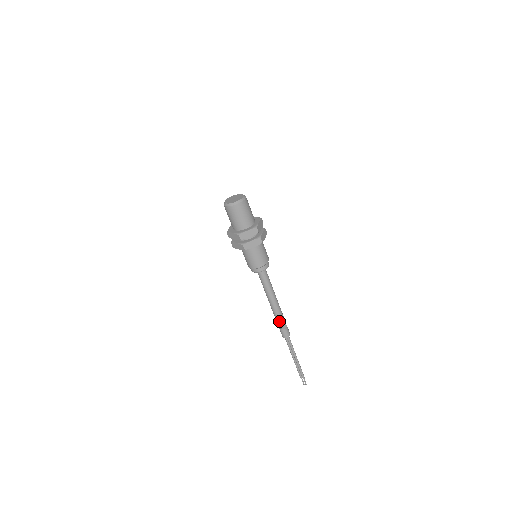
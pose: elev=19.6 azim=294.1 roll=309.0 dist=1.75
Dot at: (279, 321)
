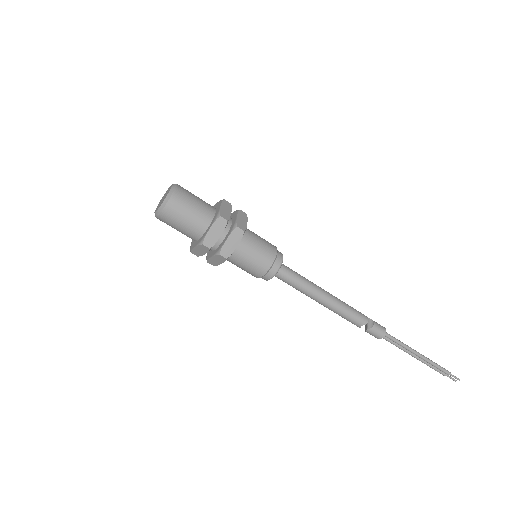
Dot at: (356, 322)
